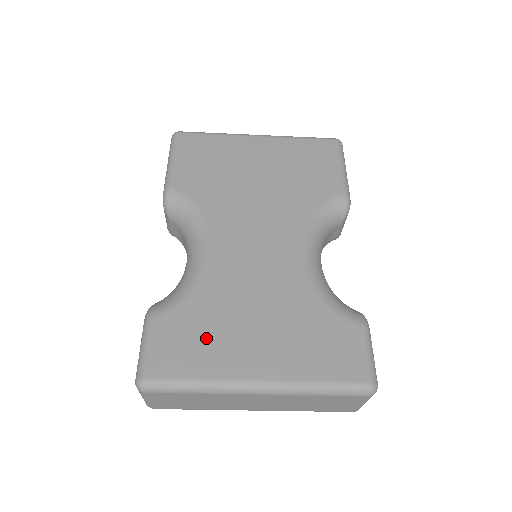
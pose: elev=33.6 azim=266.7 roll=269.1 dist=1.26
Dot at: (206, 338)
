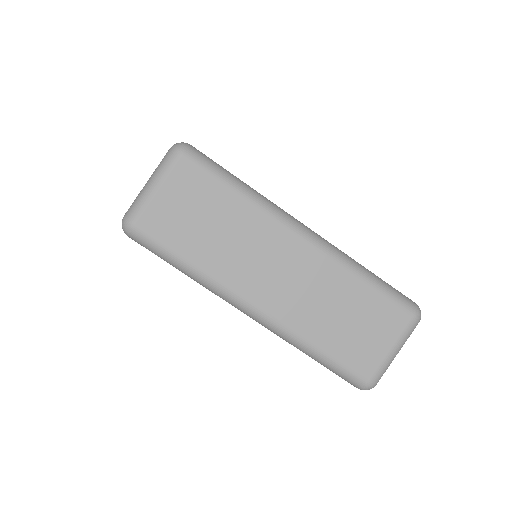
Dot at: occluded
